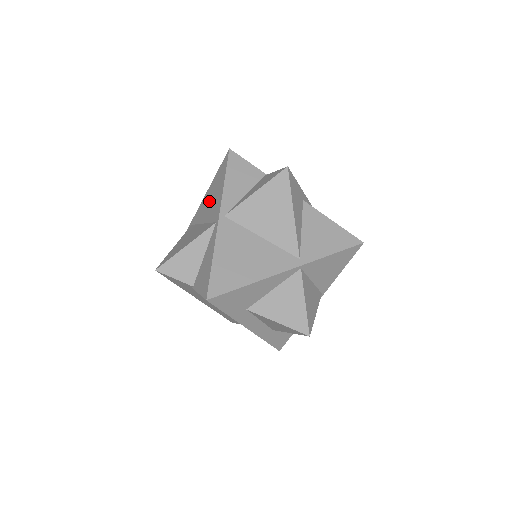
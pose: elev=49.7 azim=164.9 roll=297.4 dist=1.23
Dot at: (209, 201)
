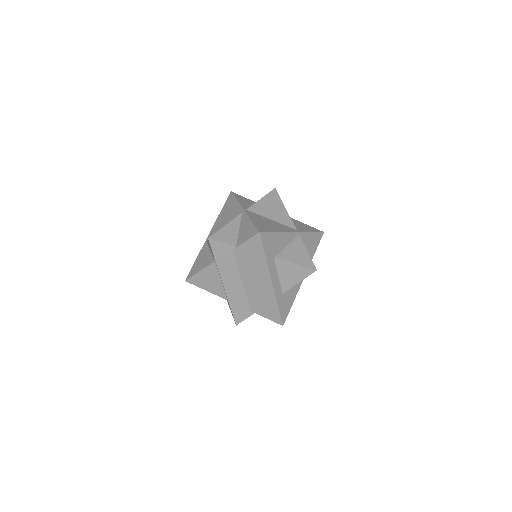
Dot at: (224, 217)
